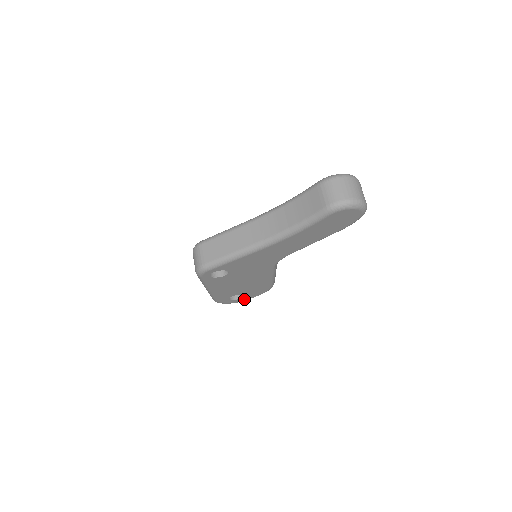
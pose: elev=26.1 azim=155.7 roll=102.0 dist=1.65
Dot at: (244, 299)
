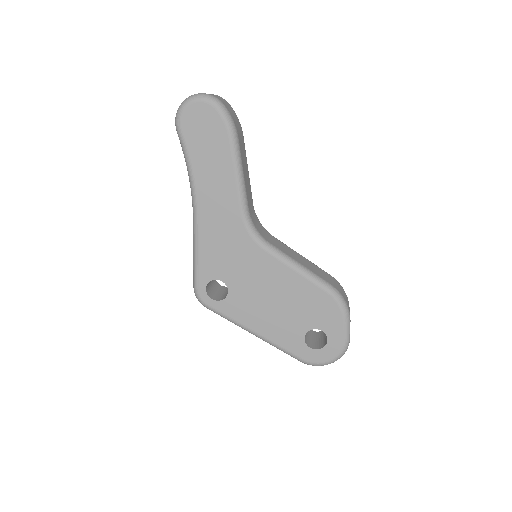
Dot at: (337, 342)
